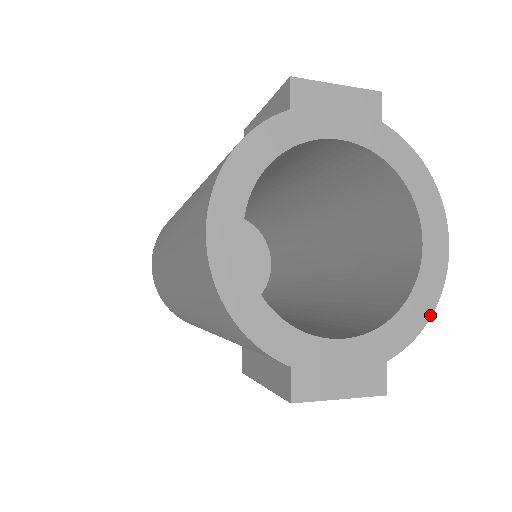
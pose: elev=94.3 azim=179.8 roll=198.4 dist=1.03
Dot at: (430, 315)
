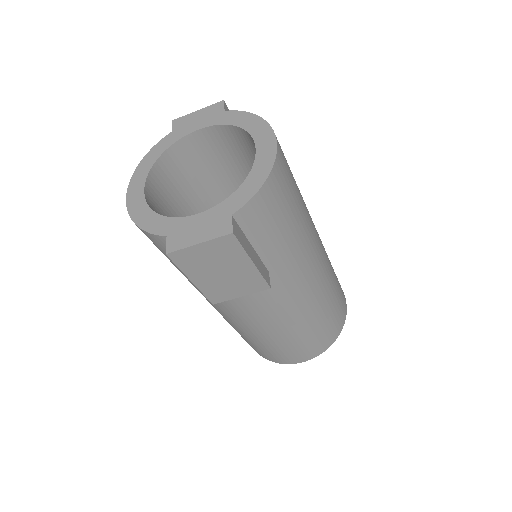
Dot at: (265, 180)
